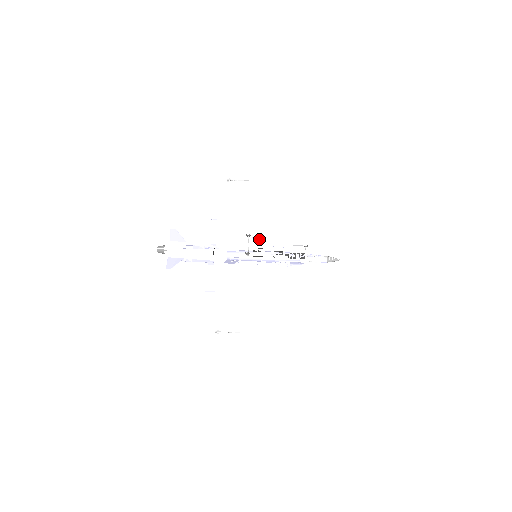
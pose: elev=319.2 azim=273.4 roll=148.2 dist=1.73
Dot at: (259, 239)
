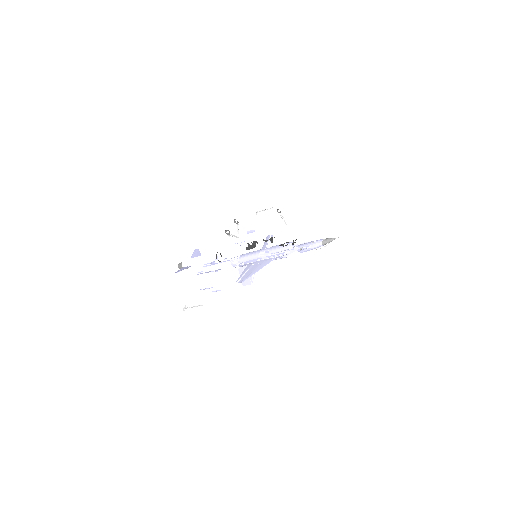
Dot at: occluded
